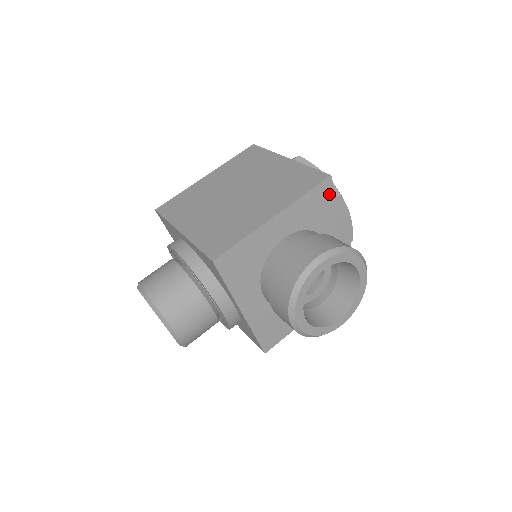
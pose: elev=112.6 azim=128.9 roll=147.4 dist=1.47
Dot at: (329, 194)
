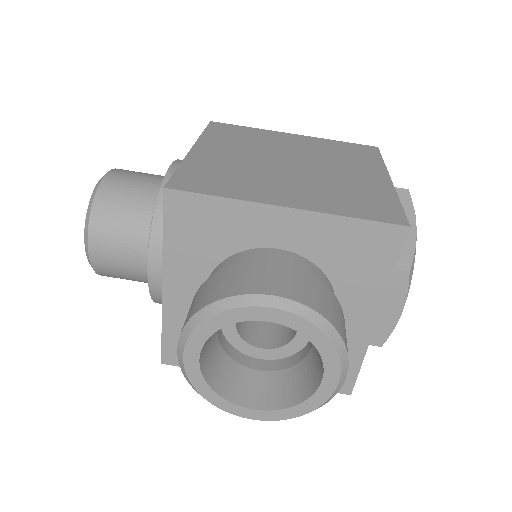
Dot at: (388, 250)
